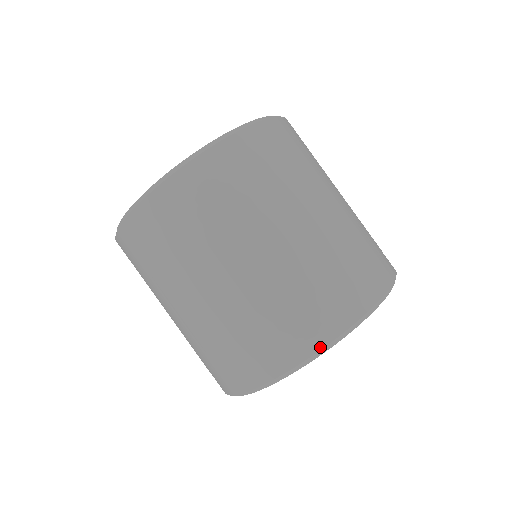
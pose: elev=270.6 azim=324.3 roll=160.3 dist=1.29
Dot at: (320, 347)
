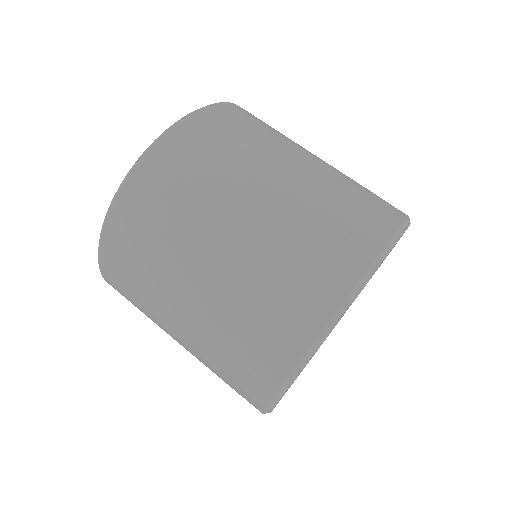
Dot at: (406, 215)
